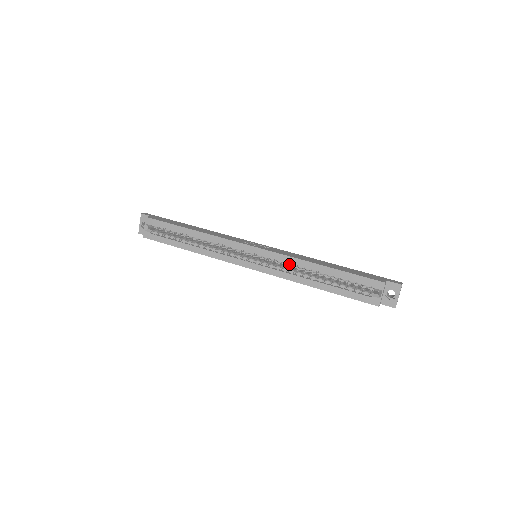
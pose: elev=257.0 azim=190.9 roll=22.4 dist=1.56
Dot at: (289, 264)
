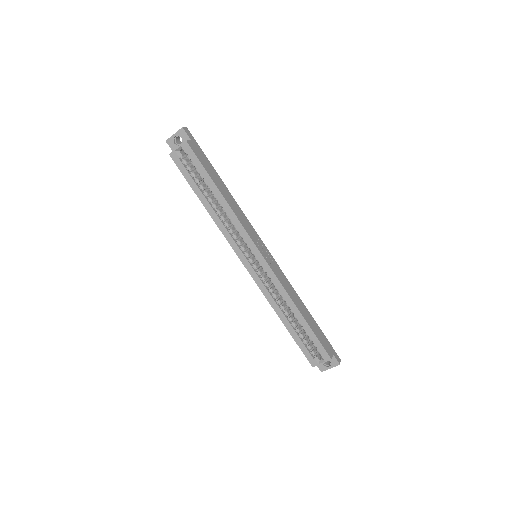
Dot at: (277, 289)
